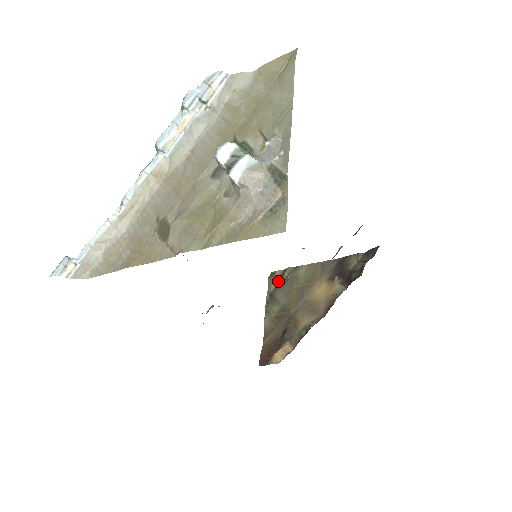
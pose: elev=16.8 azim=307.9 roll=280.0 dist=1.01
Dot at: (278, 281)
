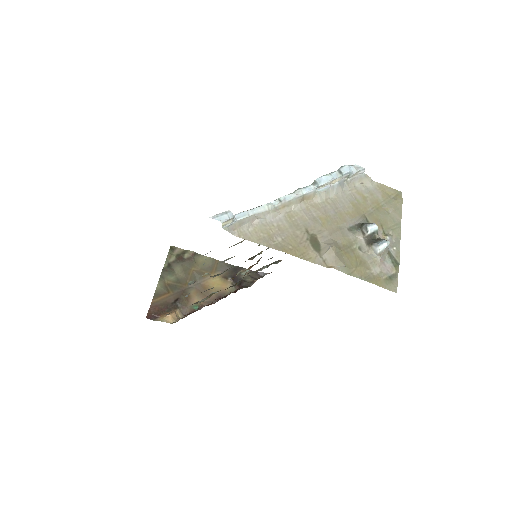
Dot at: (178, 257)
